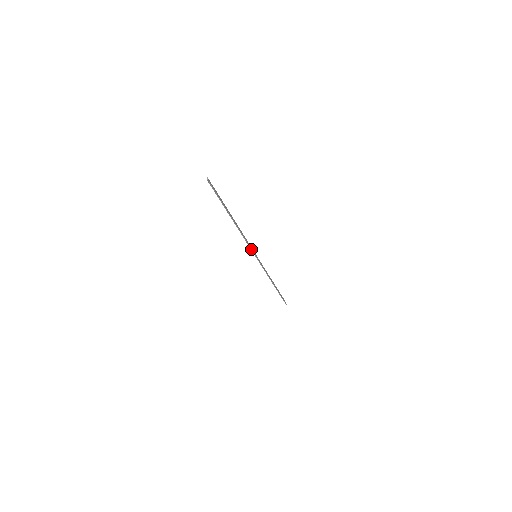
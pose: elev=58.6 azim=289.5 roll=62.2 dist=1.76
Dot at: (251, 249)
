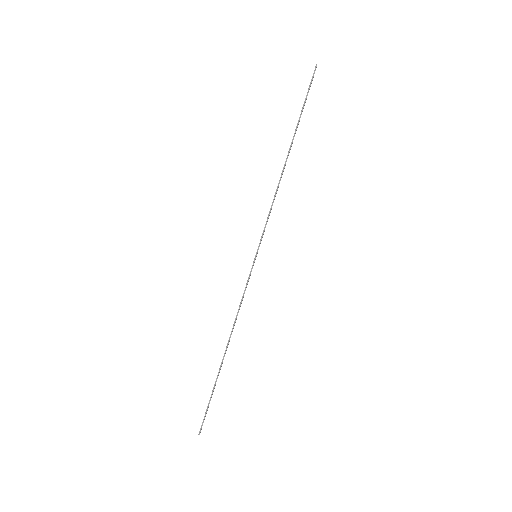
Dot at: (263, 232)
